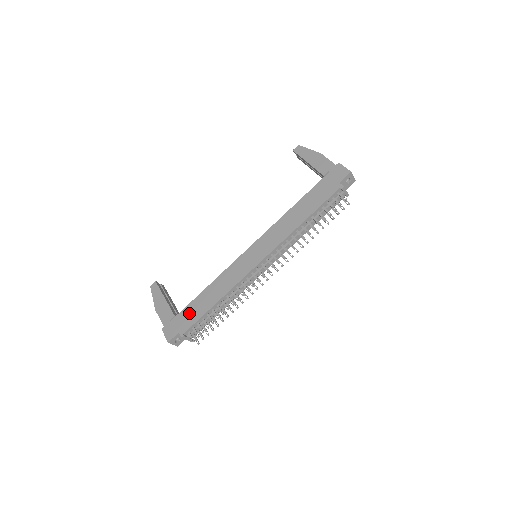
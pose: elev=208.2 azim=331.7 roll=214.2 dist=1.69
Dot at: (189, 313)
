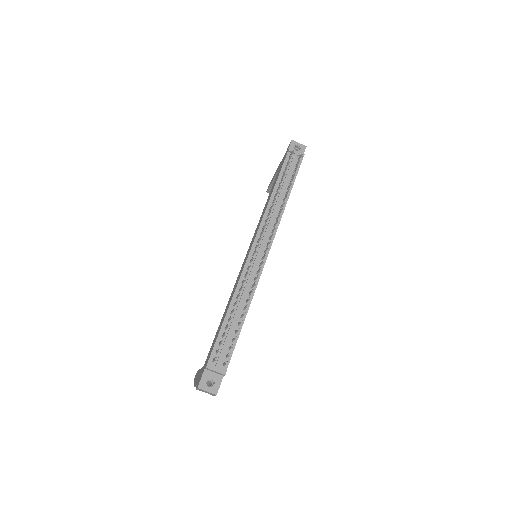
Dot at: (212, 346)
